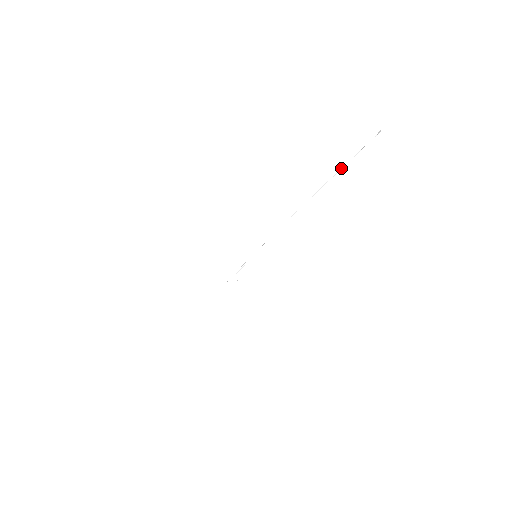
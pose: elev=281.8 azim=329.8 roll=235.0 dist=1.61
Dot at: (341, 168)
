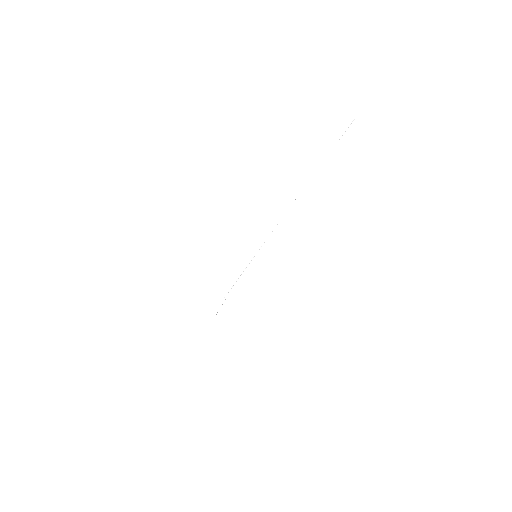
Dot at: (334, 146)
